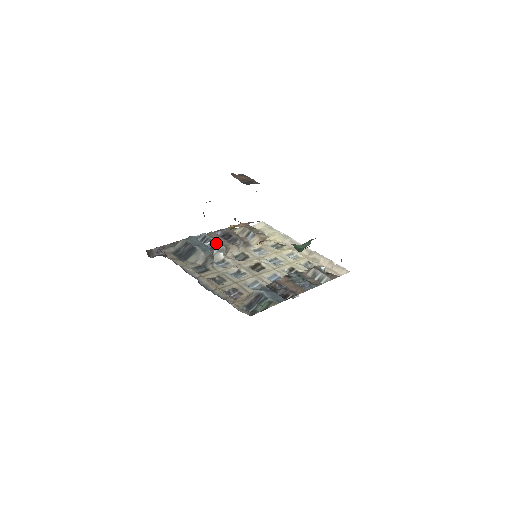
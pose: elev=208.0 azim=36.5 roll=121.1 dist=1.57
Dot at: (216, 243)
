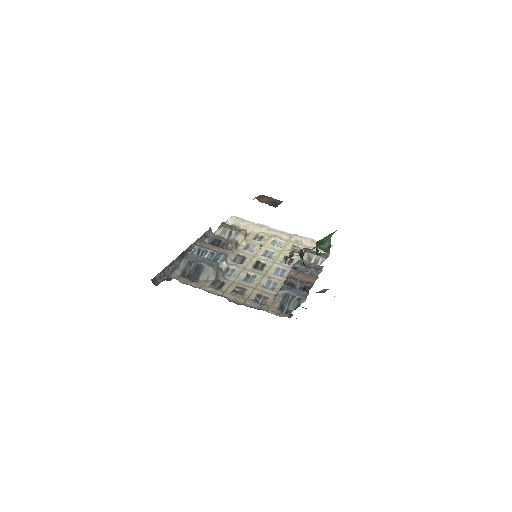
Dot at: (214, 253)
